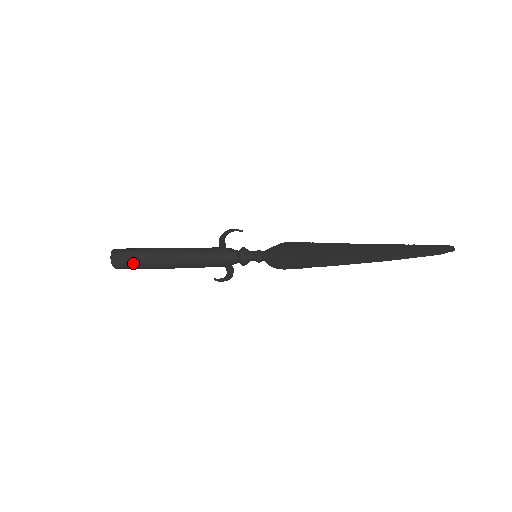
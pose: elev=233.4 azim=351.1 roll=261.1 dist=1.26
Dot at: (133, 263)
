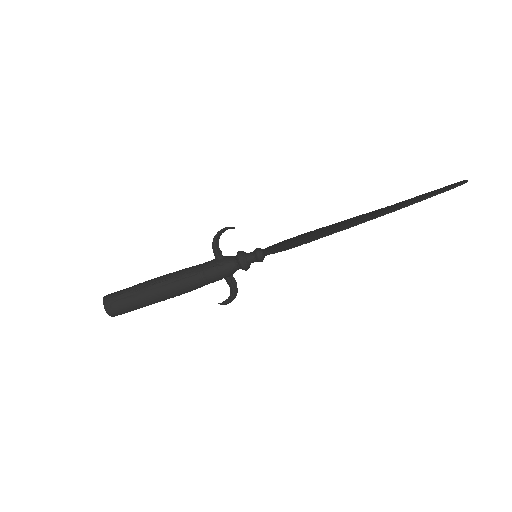
Dot at: (127, 301)
